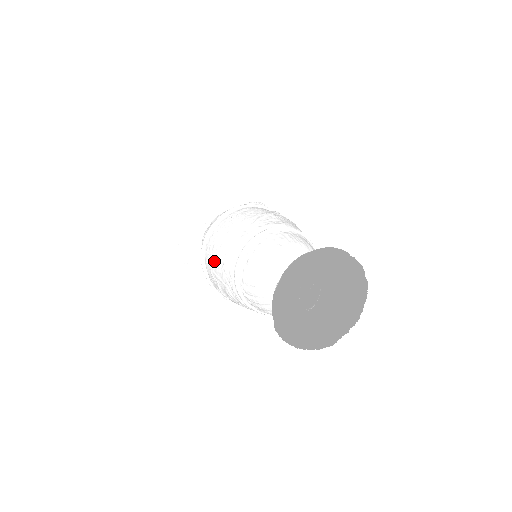
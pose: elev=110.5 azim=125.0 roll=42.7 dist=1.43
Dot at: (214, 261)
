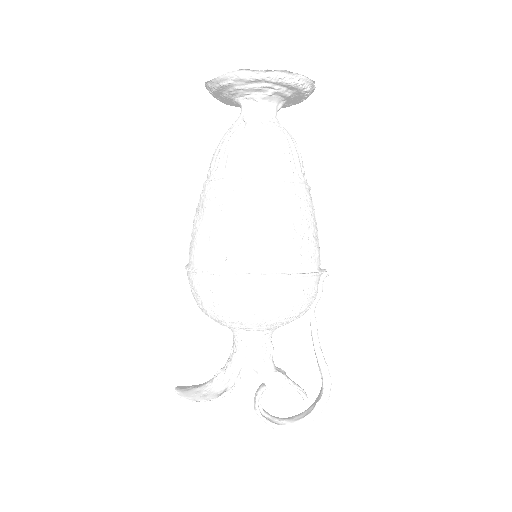
Dot at: occluded
